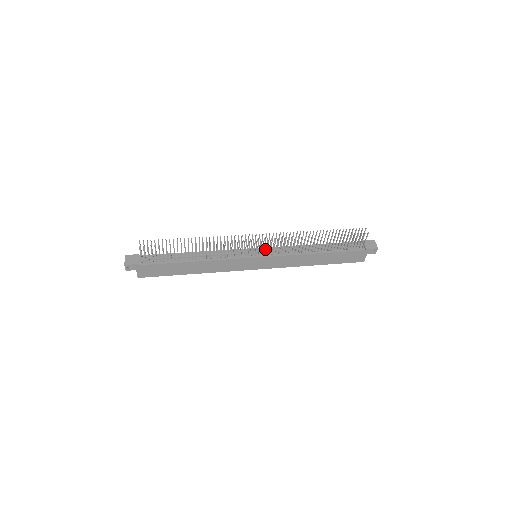
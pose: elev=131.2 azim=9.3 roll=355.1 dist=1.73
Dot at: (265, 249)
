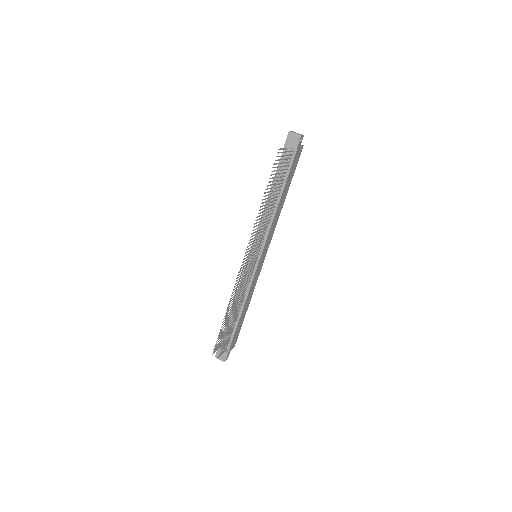
Dot at: (253, 247)
